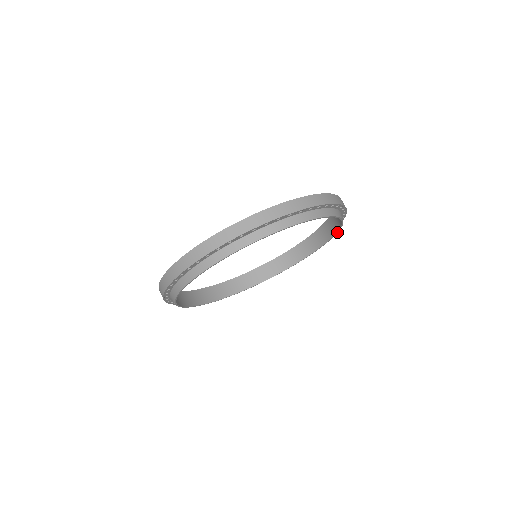
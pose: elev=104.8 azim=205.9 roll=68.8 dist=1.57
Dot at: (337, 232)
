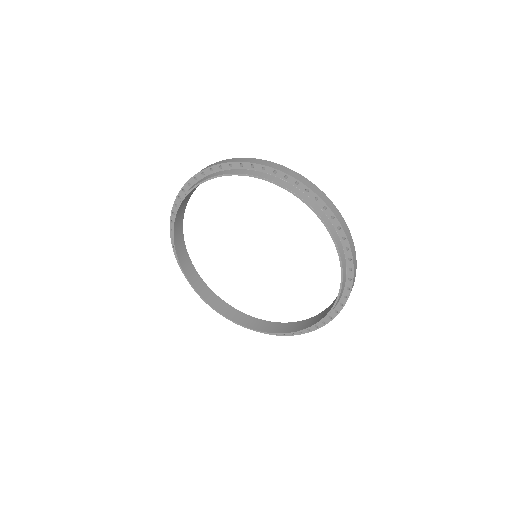
Dot at: (282, 334)
